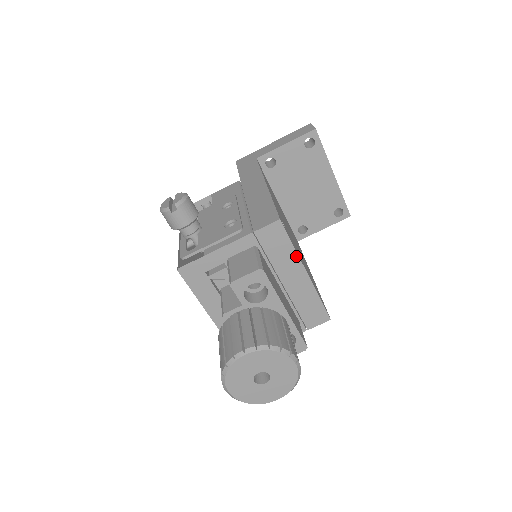
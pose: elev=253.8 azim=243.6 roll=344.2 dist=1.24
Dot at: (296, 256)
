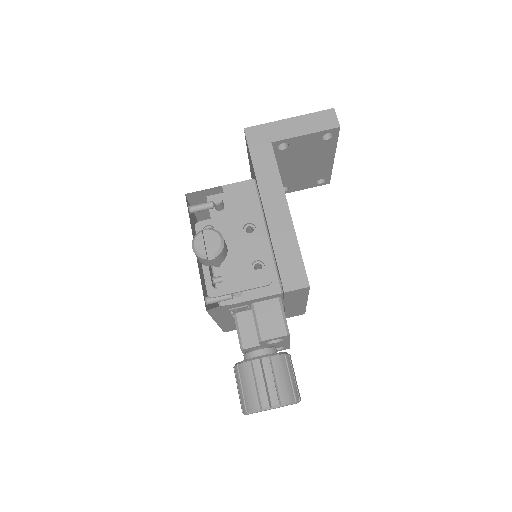
Dot at: (306, 297)
